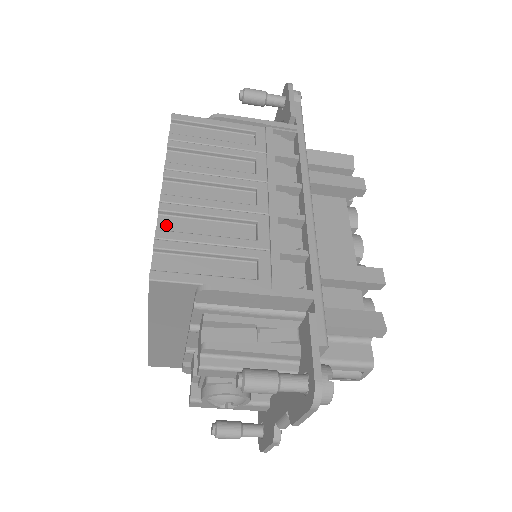
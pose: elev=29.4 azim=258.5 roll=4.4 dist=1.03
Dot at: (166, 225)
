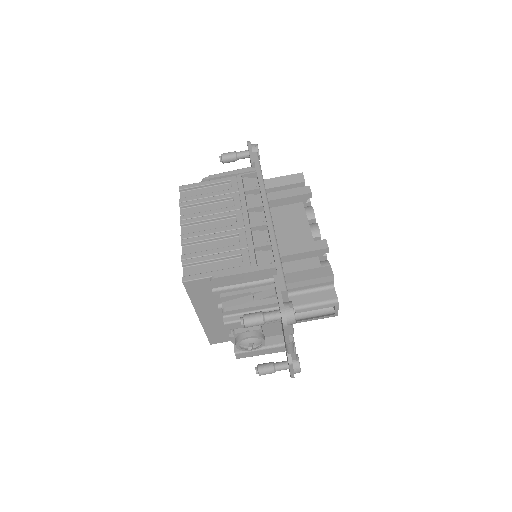
Dot at: (187, 251)
